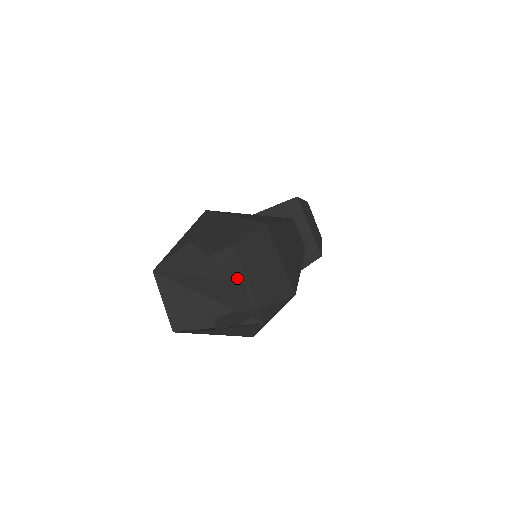
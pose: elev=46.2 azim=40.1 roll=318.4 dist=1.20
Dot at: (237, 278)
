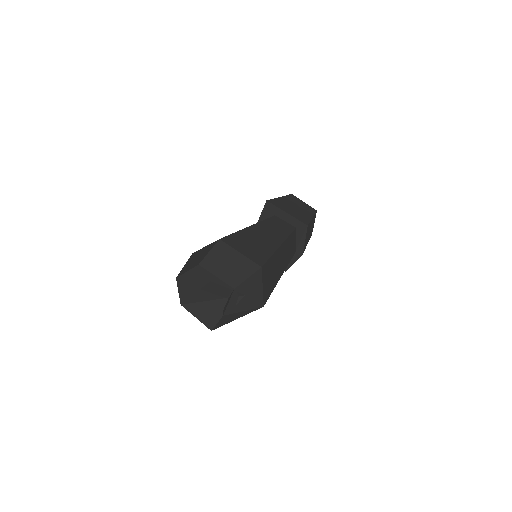
Dot at: (208, 281)
